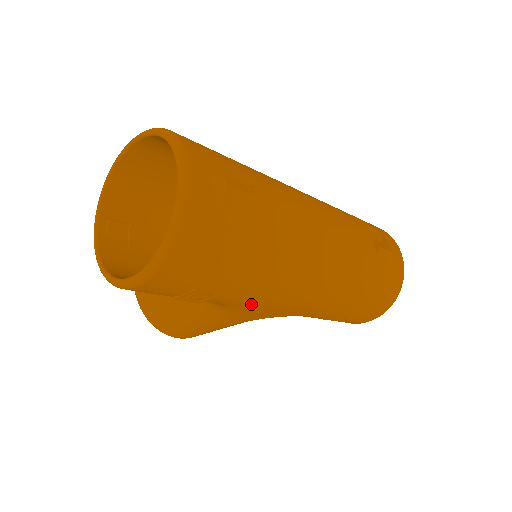
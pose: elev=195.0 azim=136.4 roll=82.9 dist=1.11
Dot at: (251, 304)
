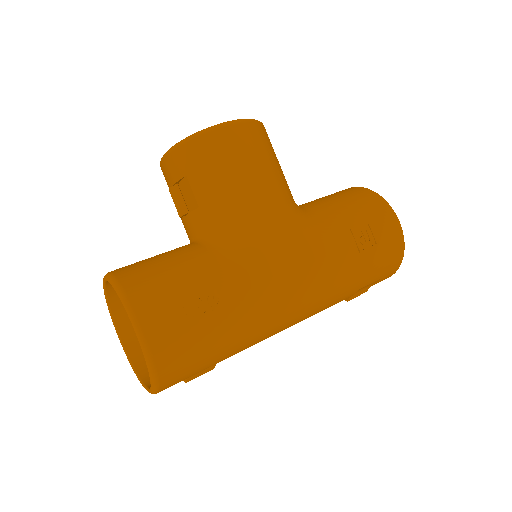
Dot at: occluded
